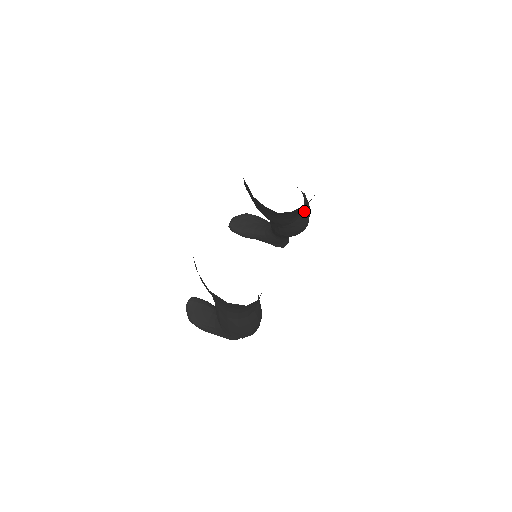
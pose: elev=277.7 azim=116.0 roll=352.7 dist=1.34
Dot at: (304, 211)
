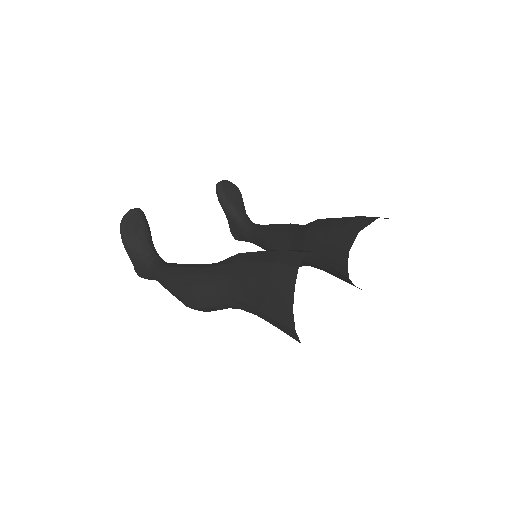
Dot at: occluded
